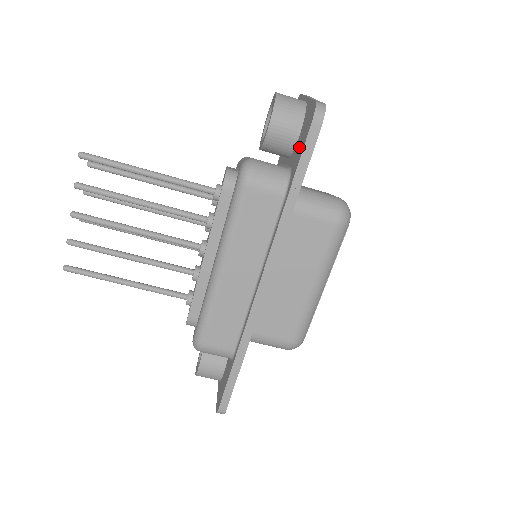
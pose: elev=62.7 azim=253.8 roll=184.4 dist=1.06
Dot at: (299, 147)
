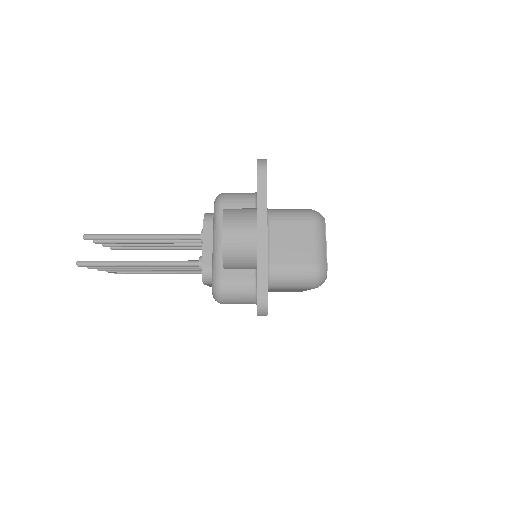
Dot at: occluded
